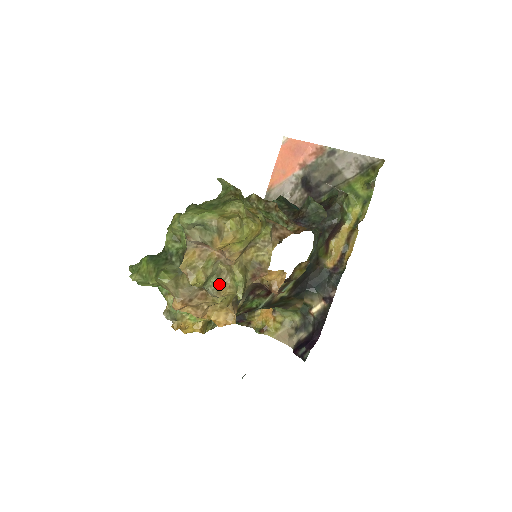
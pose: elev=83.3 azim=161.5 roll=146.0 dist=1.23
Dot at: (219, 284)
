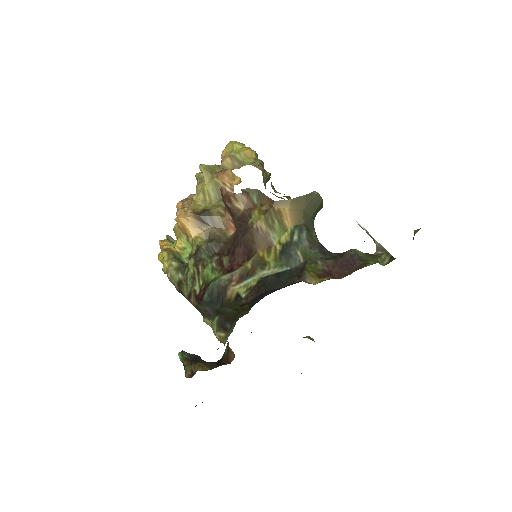
Dot at: occluded
